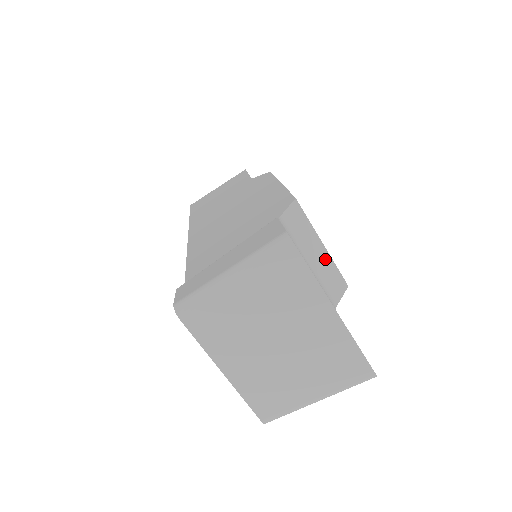
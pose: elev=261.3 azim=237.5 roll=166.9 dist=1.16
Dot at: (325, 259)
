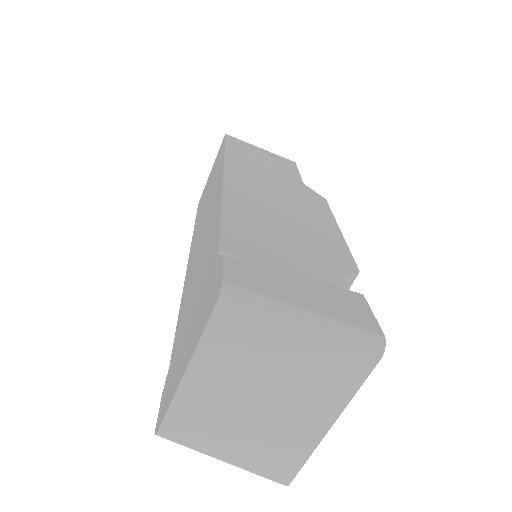
Dot at: occluded
